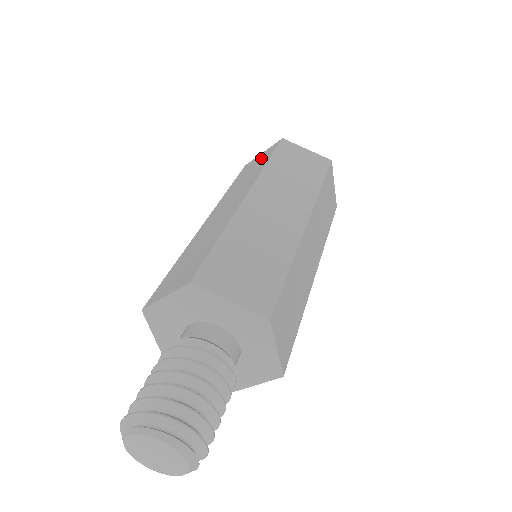
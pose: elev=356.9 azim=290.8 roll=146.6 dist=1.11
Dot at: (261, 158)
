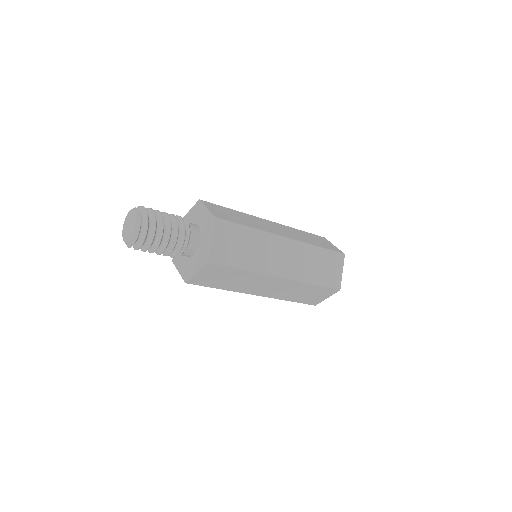
Dot at: occluded
